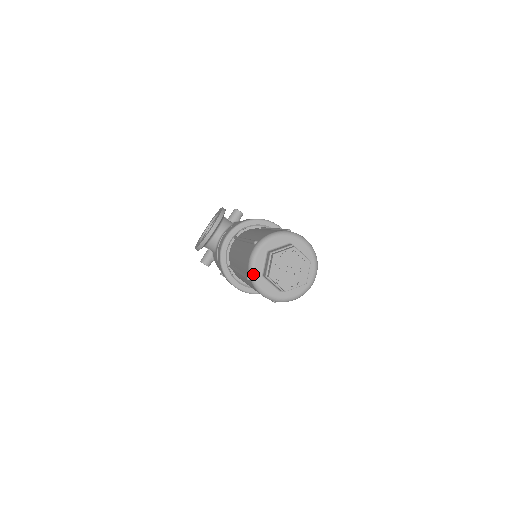
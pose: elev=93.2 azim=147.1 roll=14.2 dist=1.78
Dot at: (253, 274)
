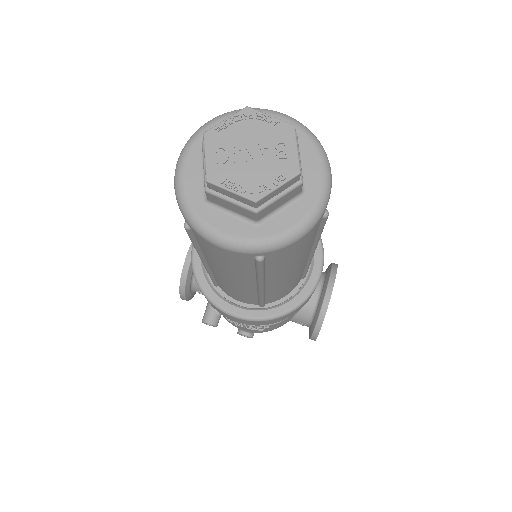
Dot at: (186, 205)
